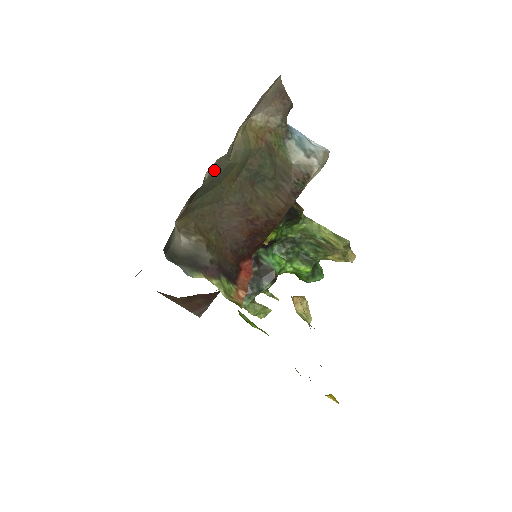
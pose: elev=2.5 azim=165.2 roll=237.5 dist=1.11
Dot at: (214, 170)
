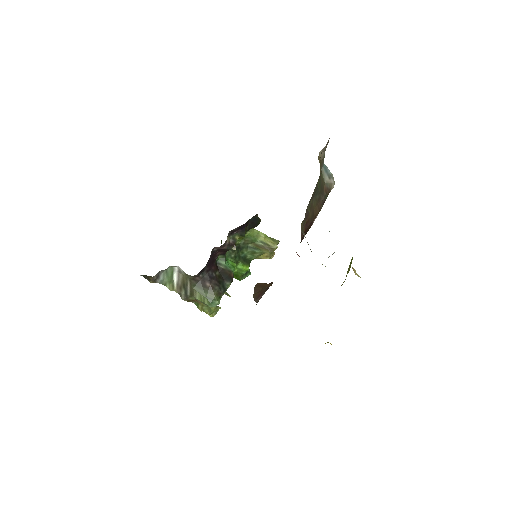
Dot at: occluded
